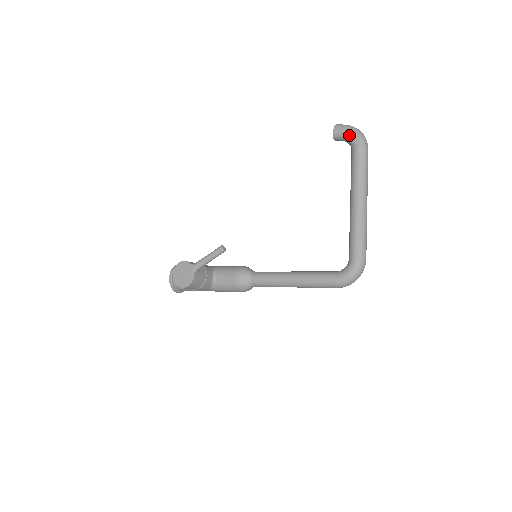
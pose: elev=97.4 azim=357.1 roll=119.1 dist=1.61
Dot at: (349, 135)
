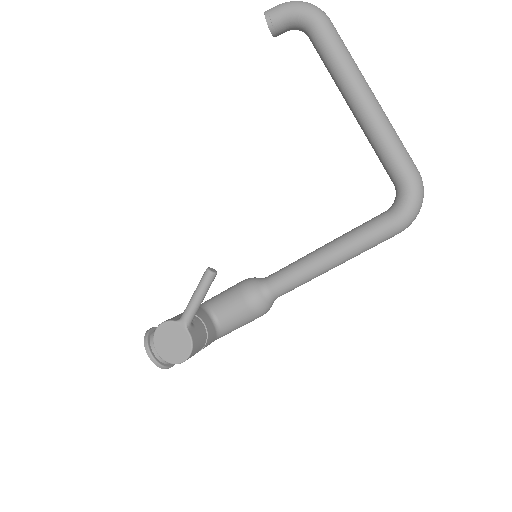
Dot at: (294, 14)
